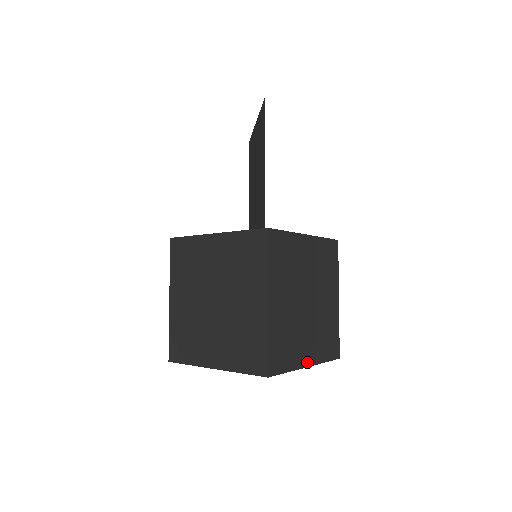
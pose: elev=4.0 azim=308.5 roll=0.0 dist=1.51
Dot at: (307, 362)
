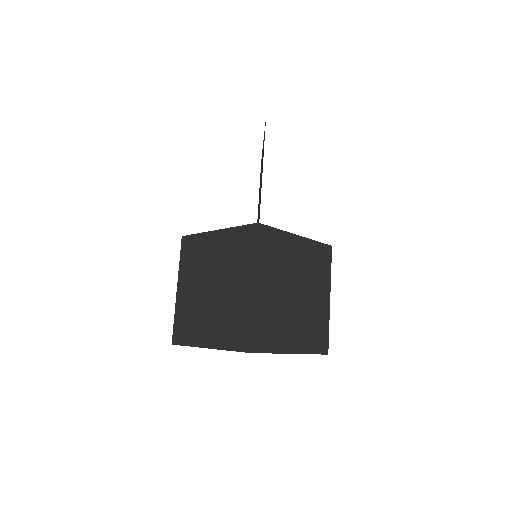
Dot at: (292, 349)
